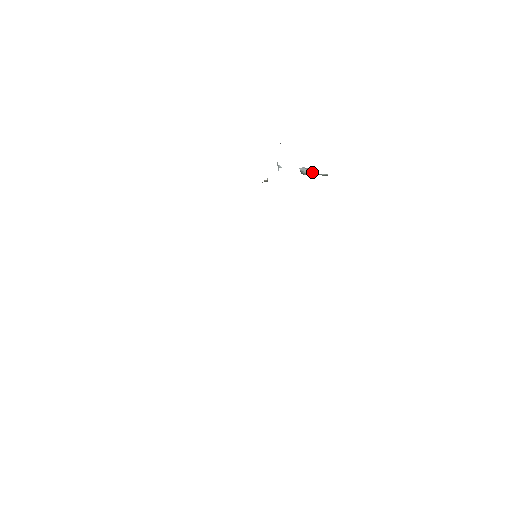
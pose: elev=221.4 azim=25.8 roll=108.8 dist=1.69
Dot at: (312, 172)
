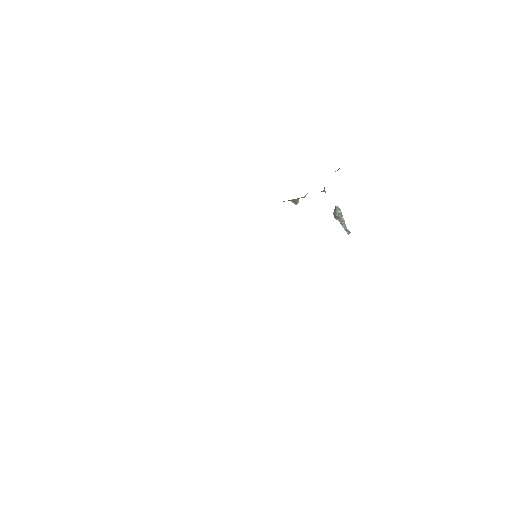
Dot at: (343, 218)
